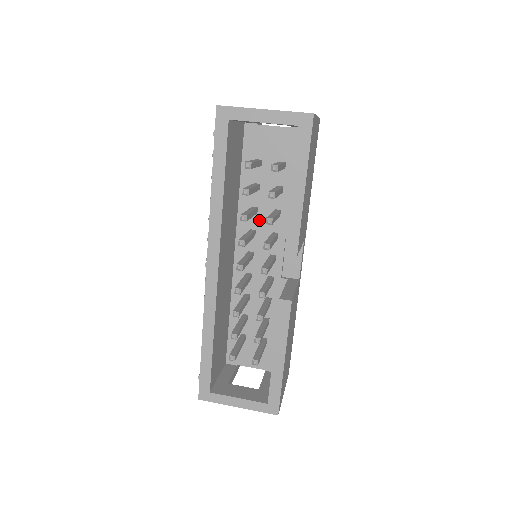
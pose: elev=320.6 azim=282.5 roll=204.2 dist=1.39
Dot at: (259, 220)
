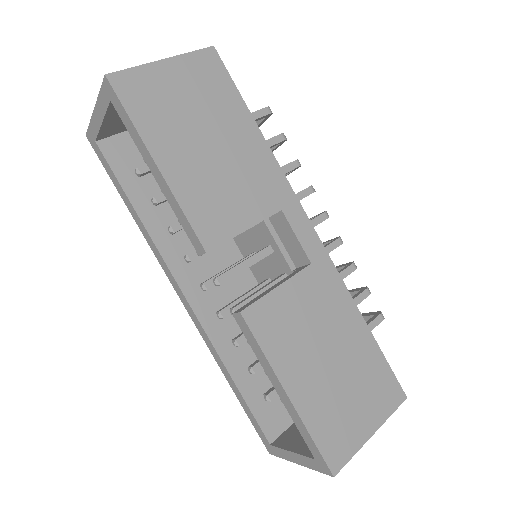
Dot at: occluded
